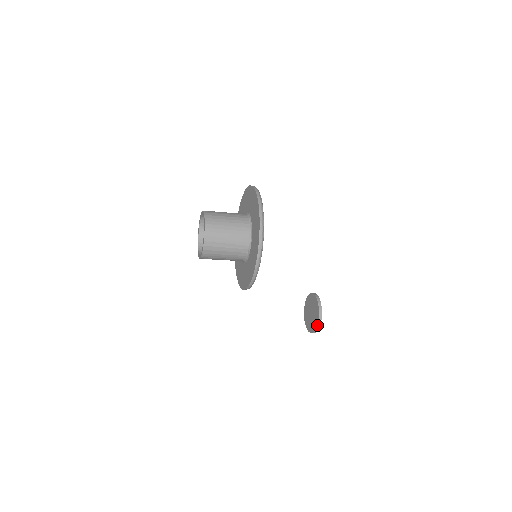
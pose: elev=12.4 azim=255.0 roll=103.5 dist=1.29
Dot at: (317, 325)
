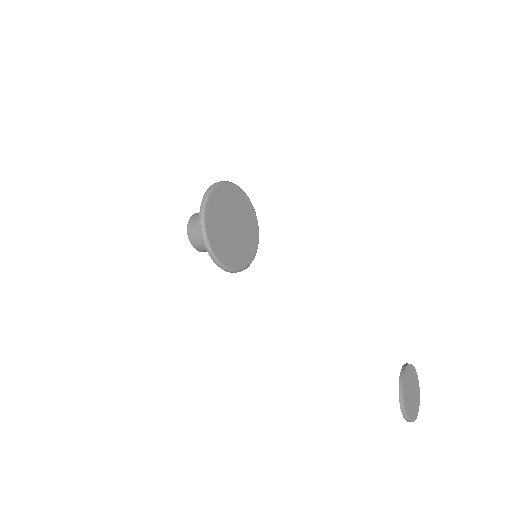
Dot at: occluded
